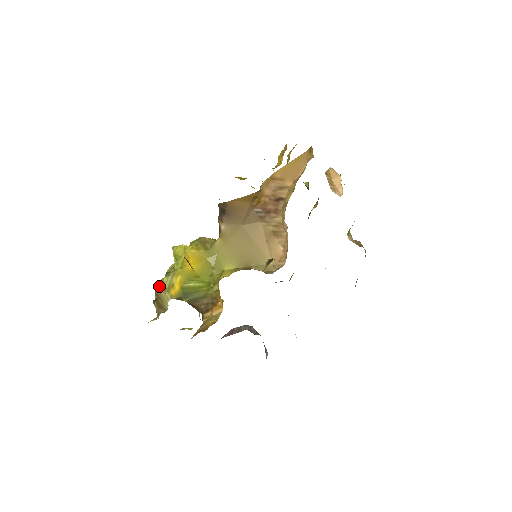
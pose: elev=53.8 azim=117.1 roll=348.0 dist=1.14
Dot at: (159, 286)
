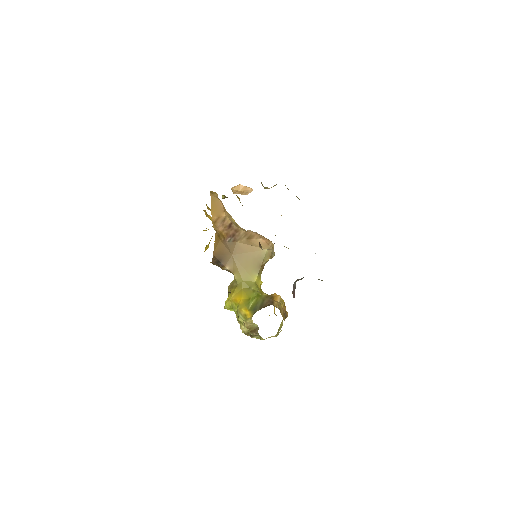
Dot at: (243, 328)
